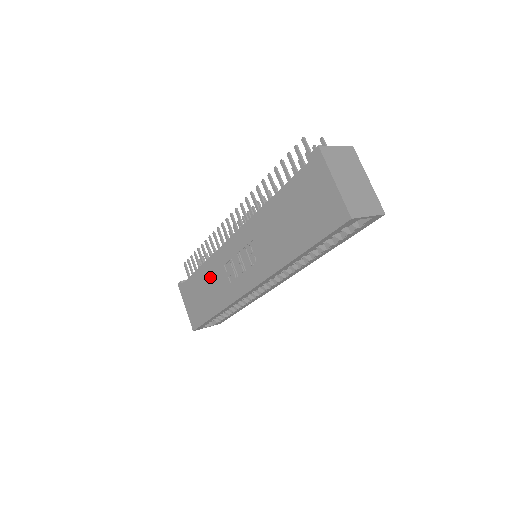
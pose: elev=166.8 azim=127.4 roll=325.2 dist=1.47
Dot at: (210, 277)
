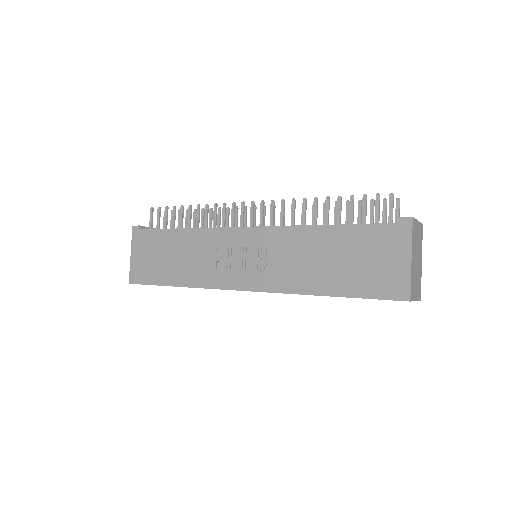
Dot at: (189, 247)
